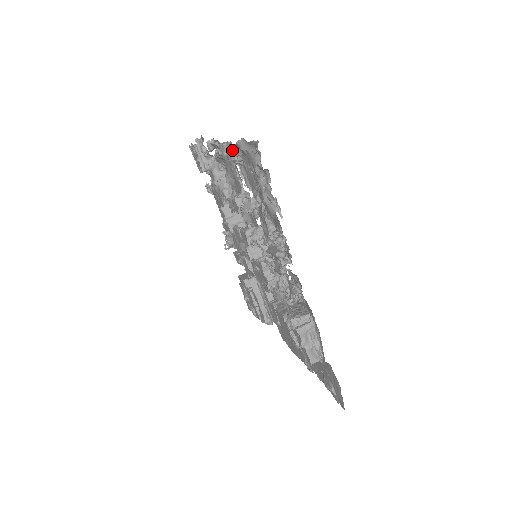
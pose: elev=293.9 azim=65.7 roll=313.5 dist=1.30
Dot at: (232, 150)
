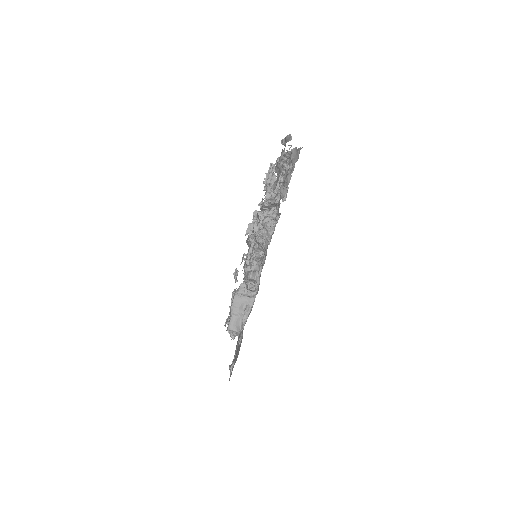
Dot at: (287, 159)
